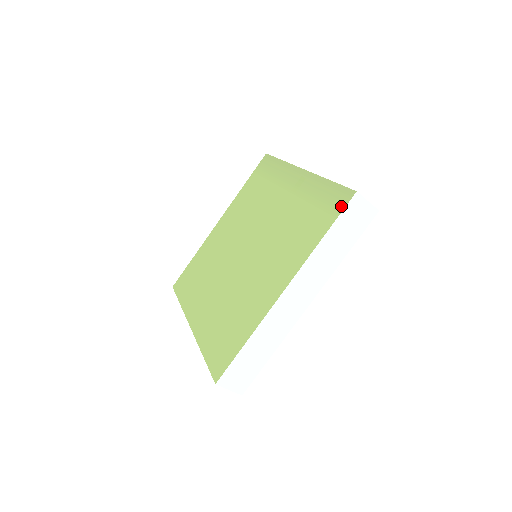
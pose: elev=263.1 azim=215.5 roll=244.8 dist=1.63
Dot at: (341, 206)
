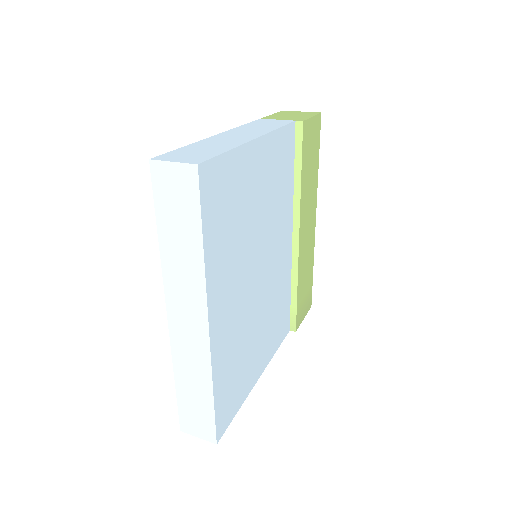
Dot at: occluded
